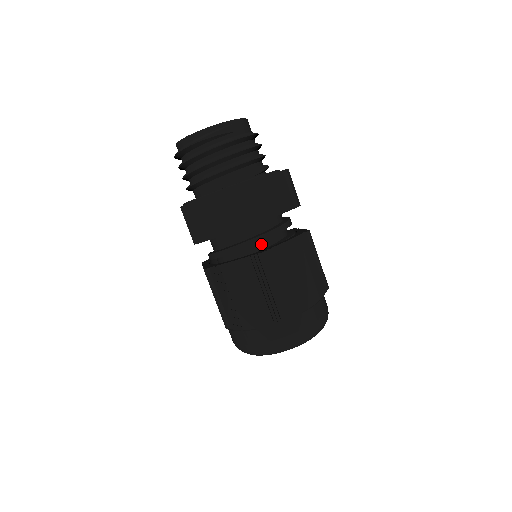
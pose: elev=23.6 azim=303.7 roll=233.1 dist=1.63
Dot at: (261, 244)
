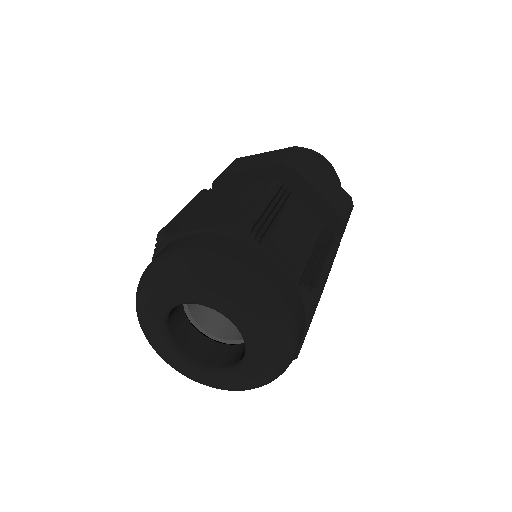
Dot at: occluded
